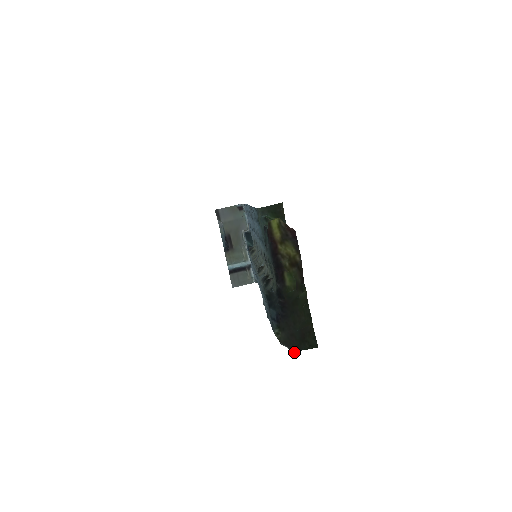
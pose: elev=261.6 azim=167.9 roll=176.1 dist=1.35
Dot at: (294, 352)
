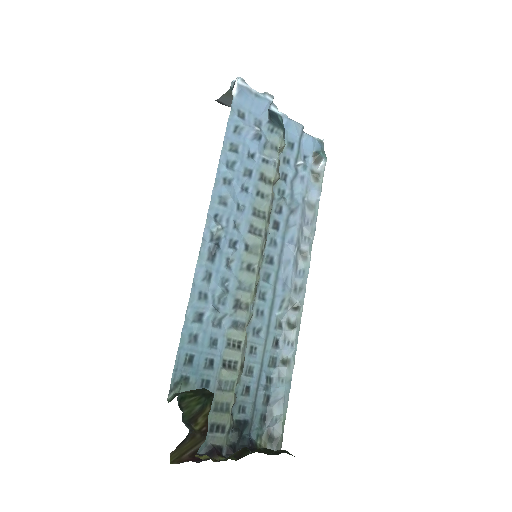
Dot at: occluded
